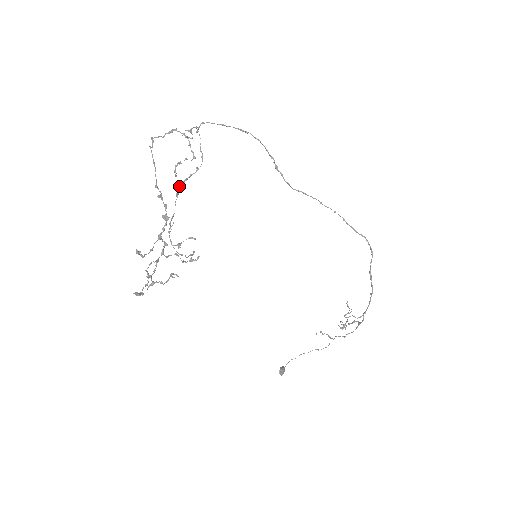
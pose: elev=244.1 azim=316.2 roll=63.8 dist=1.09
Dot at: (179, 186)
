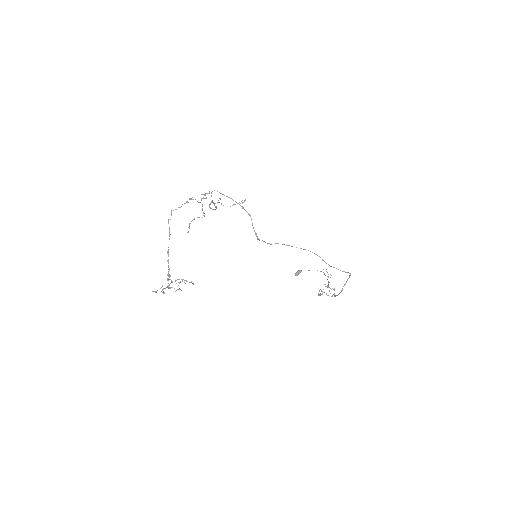
Dot at: (209, 204)
